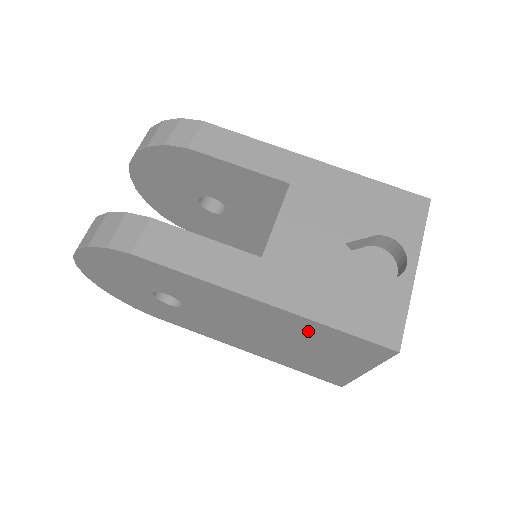
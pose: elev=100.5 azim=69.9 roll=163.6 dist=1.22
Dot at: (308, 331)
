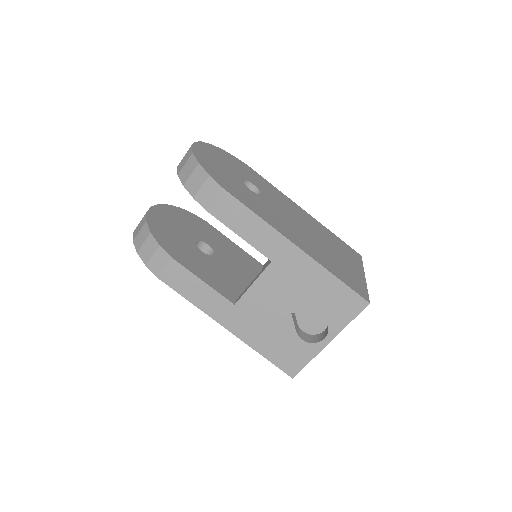
Dot at: occluded
